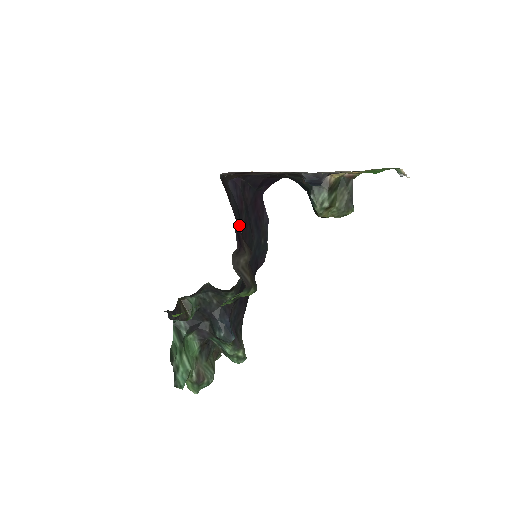
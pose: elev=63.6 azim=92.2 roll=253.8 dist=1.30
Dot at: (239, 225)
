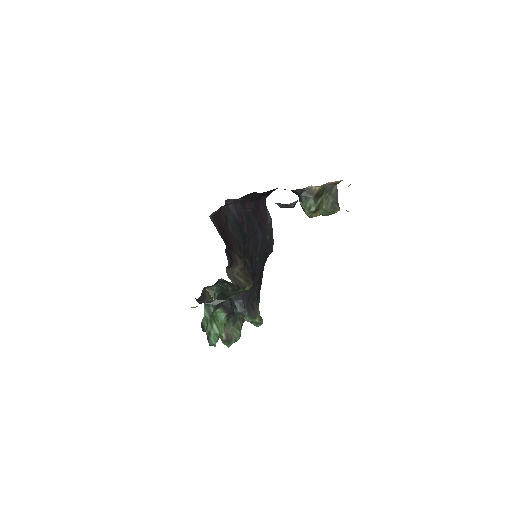
Dot at: (237, 239)
